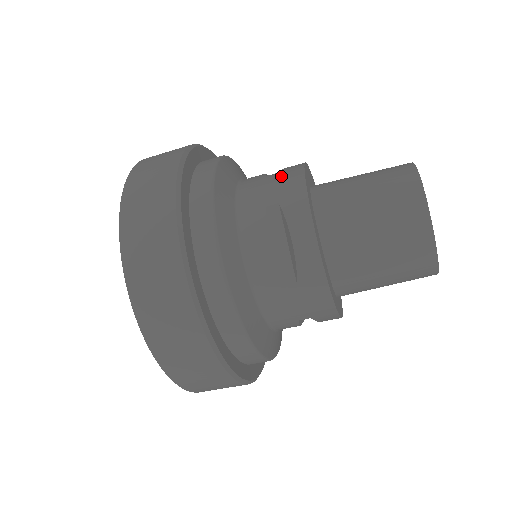
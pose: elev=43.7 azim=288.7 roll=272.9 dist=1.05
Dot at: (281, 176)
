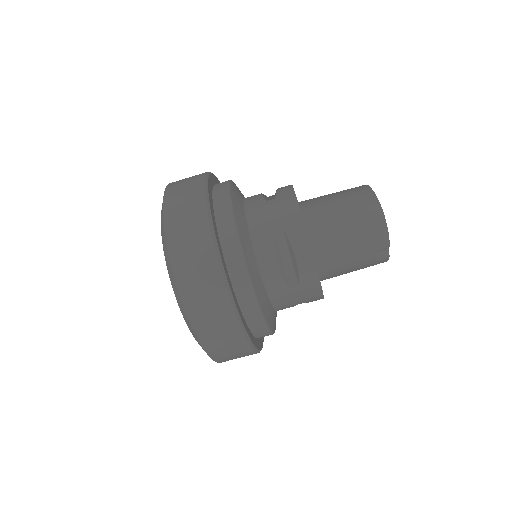
Dot at: occluded
